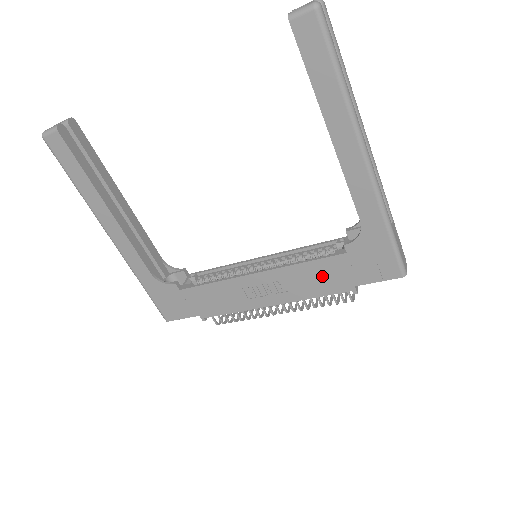
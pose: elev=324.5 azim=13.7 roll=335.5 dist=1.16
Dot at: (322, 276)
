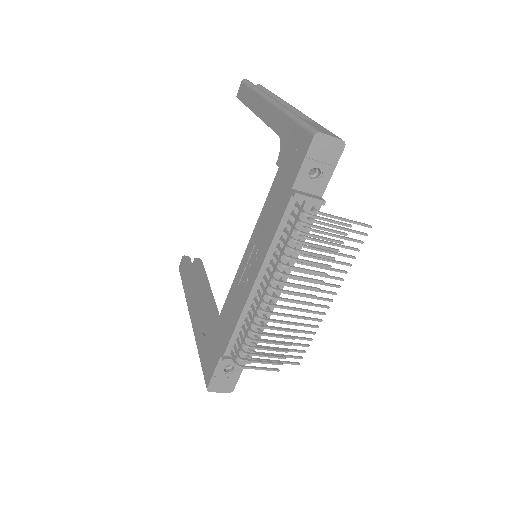
Dot at: (273, 208)
